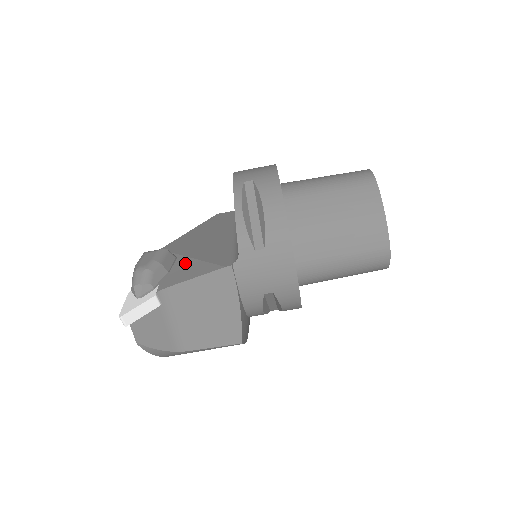
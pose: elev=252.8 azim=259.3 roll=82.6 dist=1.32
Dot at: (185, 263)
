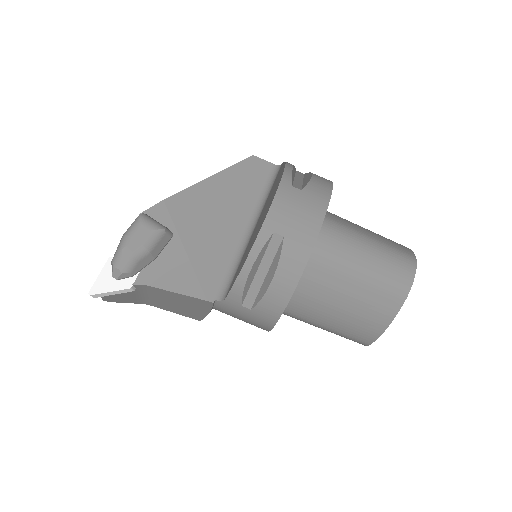
Dot at: (176, 256)
